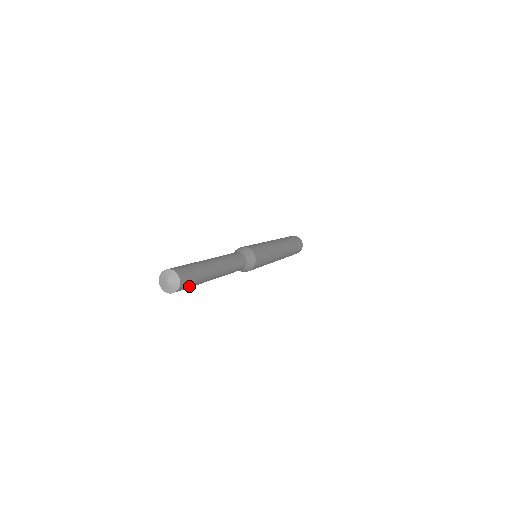
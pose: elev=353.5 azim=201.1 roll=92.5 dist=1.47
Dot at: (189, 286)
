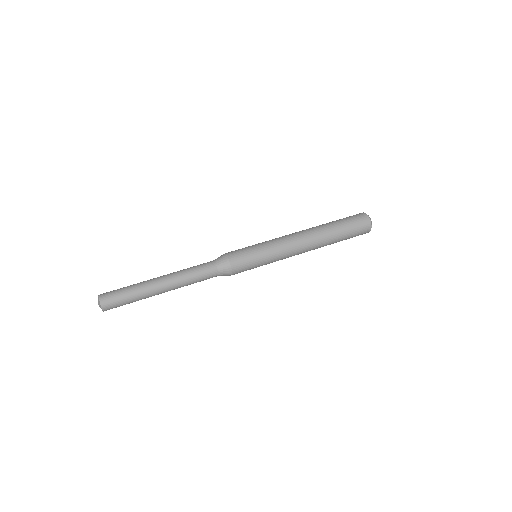
Dot at: (120, 305)
